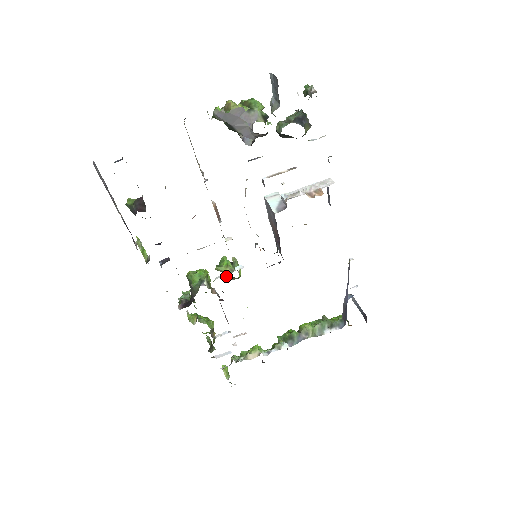
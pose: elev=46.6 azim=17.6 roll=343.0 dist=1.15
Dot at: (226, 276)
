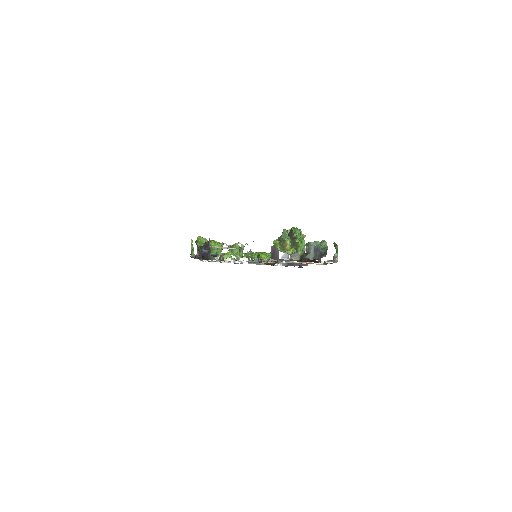
Dot at: occluded
